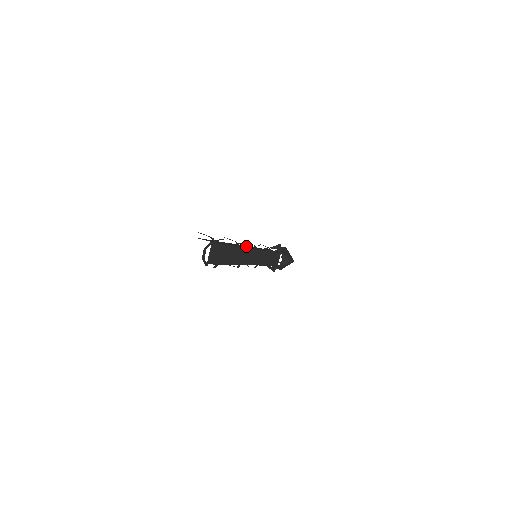
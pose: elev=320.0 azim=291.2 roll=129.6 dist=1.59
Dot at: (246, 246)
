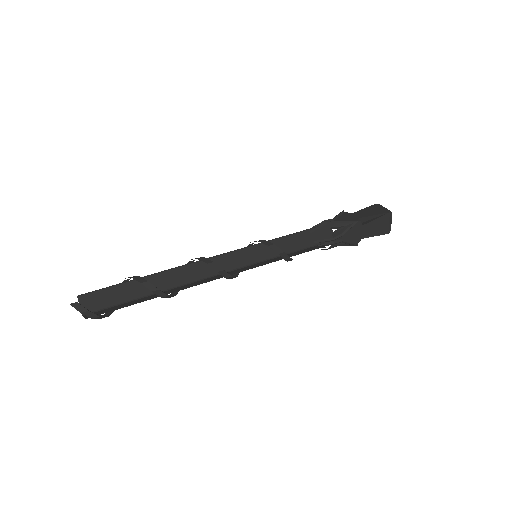
Dot at: (214, 265)
